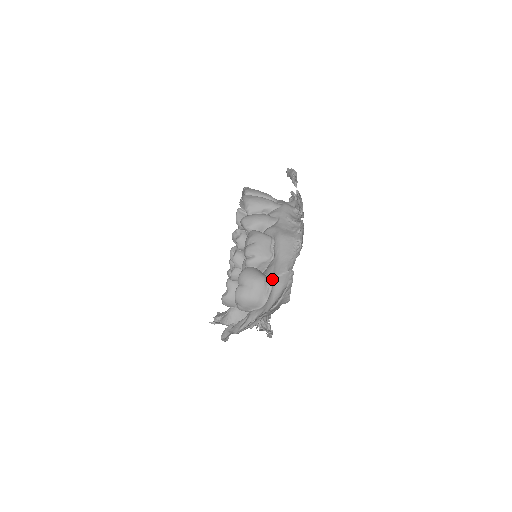
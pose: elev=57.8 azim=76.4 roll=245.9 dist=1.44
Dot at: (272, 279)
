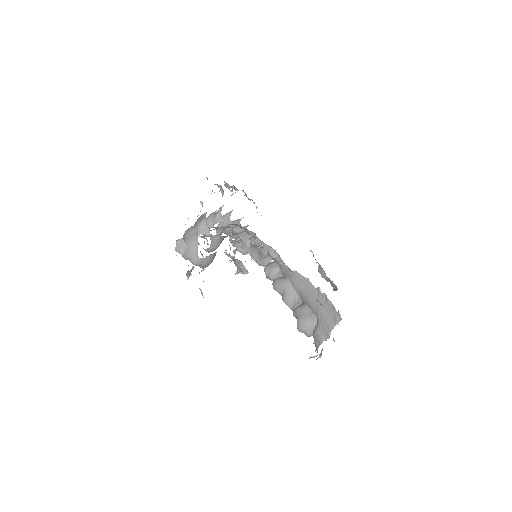
Dot at: occluded
